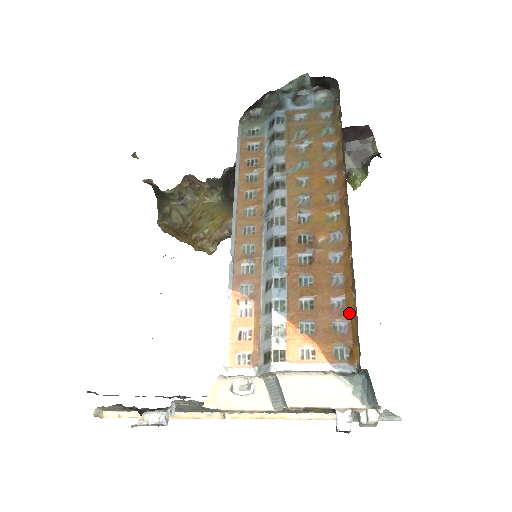
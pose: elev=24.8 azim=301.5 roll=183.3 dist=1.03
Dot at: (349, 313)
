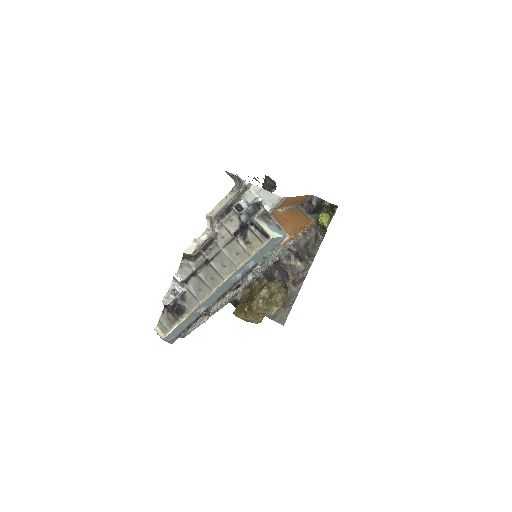
Dot at: occluded
